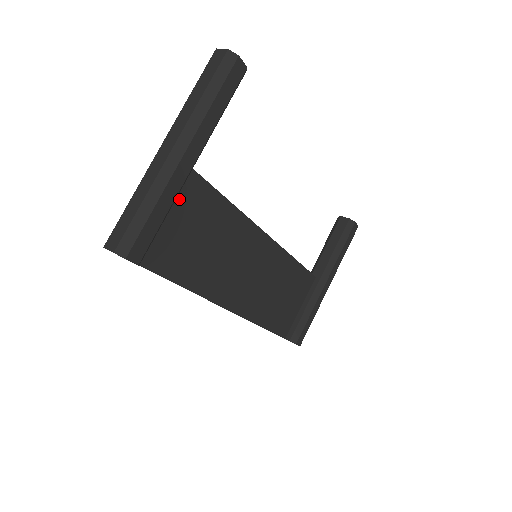
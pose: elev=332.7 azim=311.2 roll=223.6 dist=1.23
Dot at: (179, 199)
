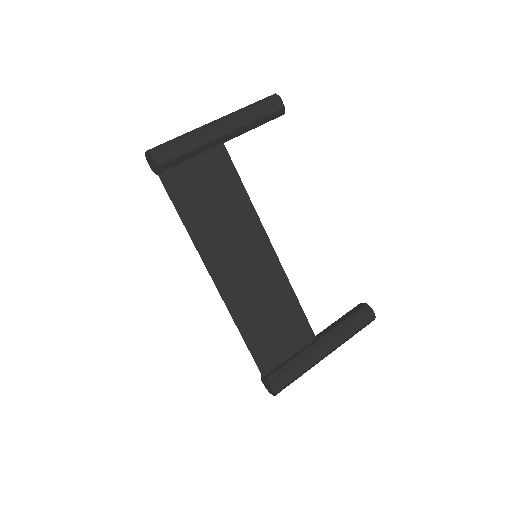
Dot at: (208, 159)
